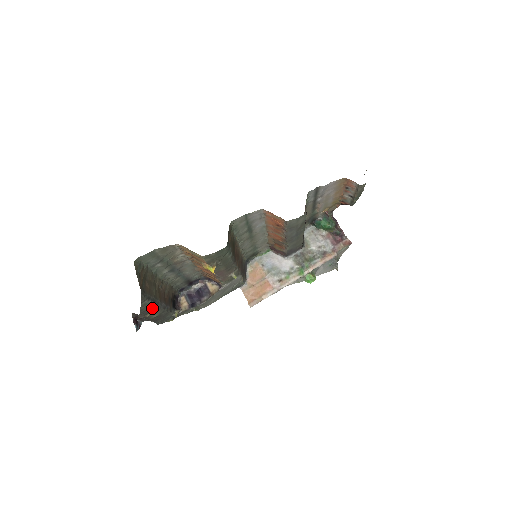
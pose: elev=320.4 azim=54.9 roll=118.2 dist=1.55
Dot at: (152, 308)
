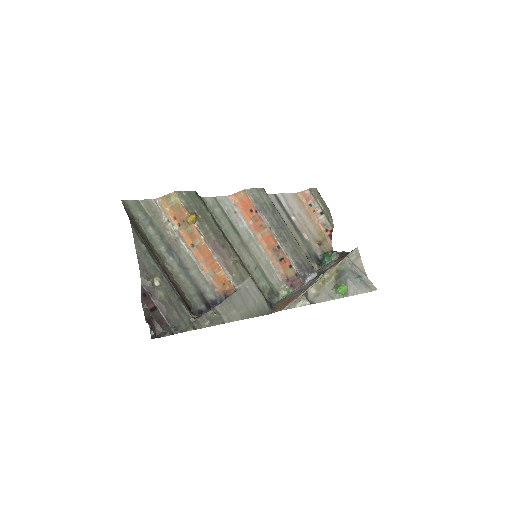
Dot at: (152, 267)
